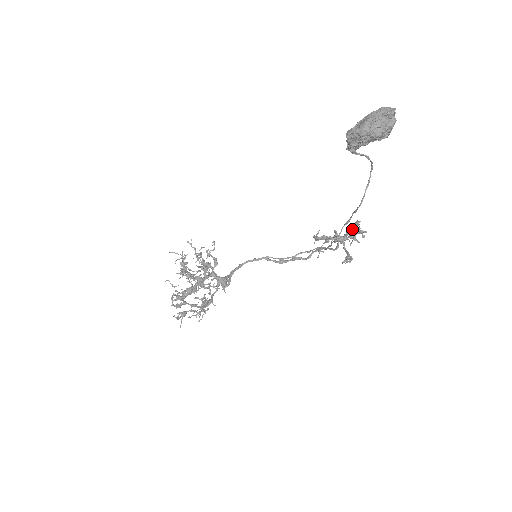
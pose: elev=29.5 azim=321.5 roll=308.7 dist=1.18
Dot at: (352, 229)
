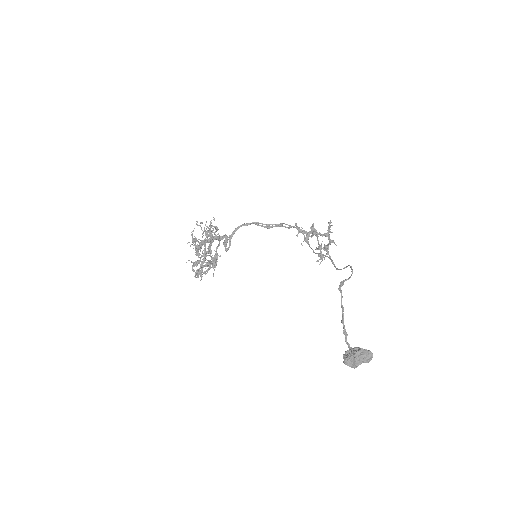
Dot at: (326, 236)
